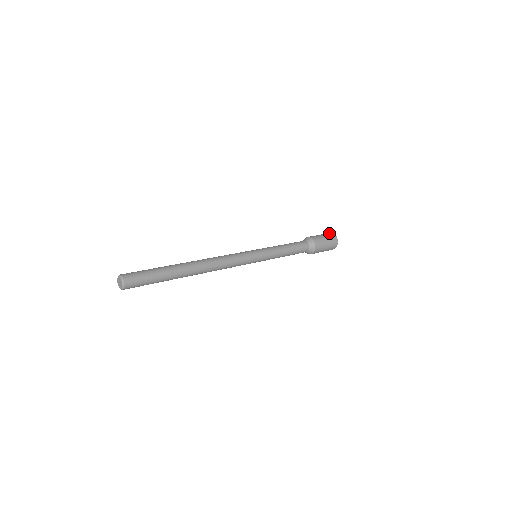
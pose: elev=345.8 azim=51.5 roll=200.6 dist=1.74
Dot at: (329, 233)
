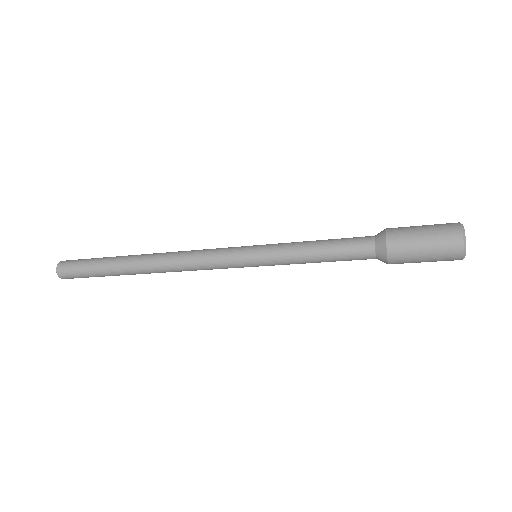
Dot at: occluded
